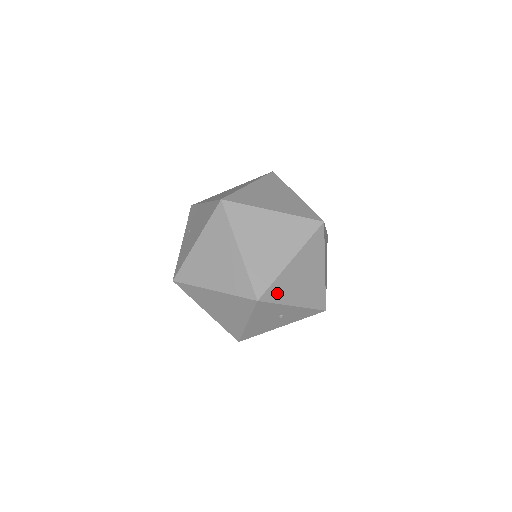
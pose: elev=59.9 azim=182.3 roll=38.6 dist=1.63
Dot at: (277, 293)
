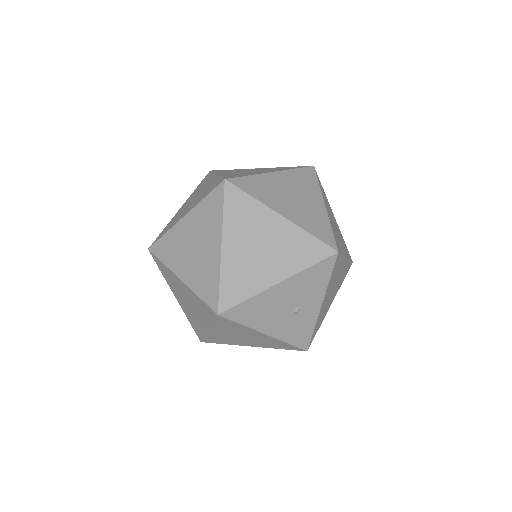
Dot at: (335, 270)
